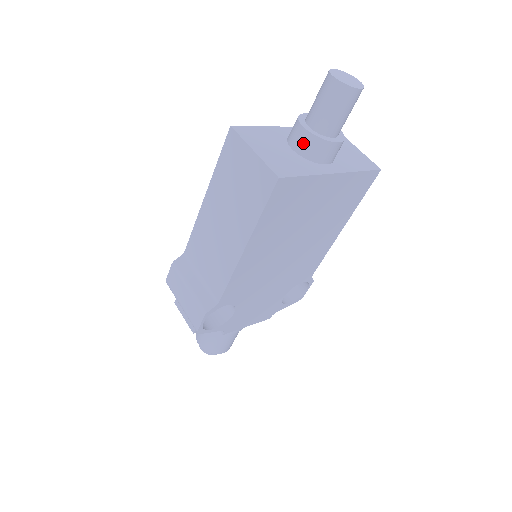
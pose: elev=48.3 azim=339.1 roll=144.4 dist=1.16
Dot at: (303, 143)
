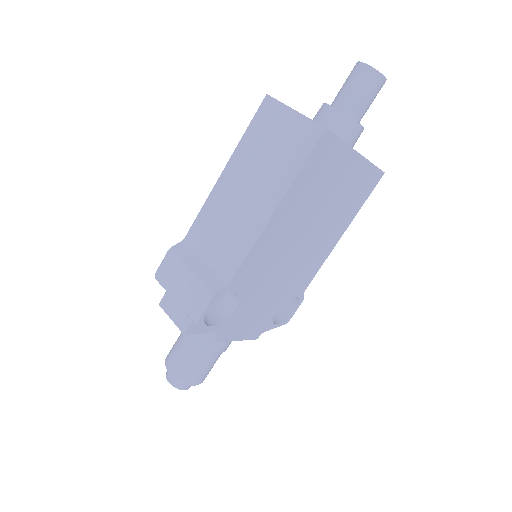
Dot at: (332, 121)
